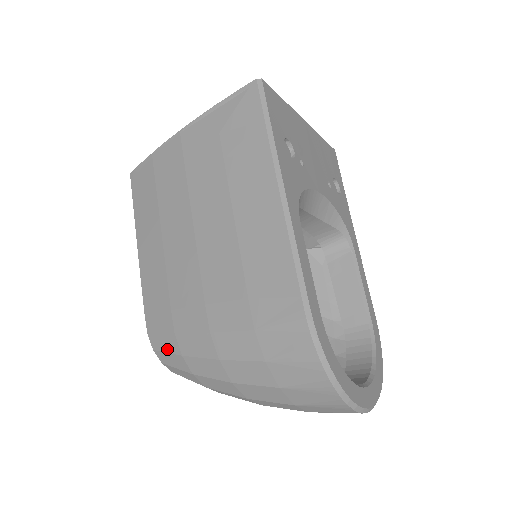
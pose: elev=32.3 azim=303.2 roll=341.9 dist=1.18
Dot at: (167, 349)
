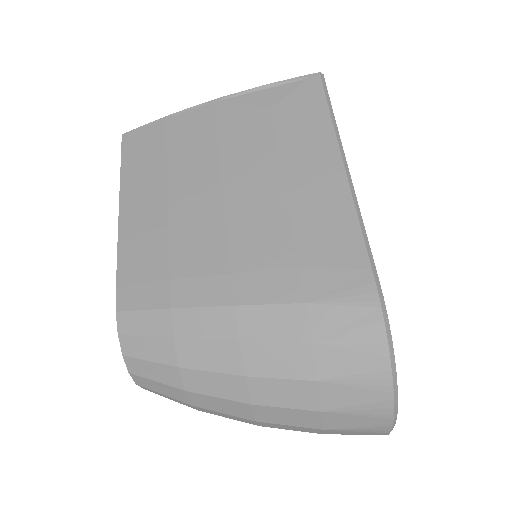
Dot at: (147, 331)
